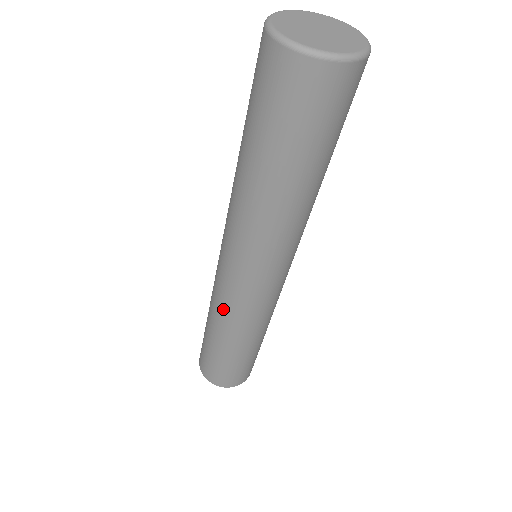
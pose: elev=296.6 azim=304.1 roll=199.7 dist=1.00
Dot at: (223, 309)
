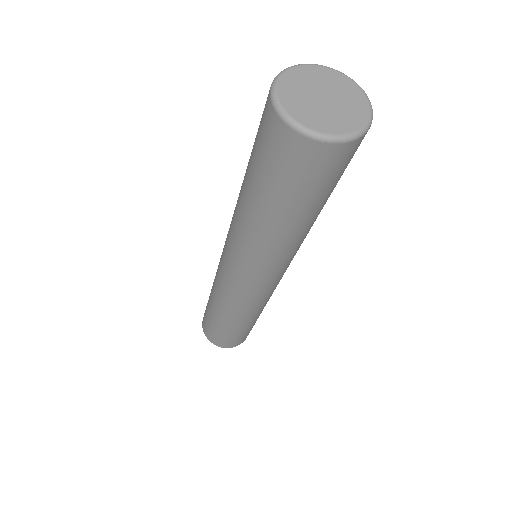
Dot at: (218, 289)
